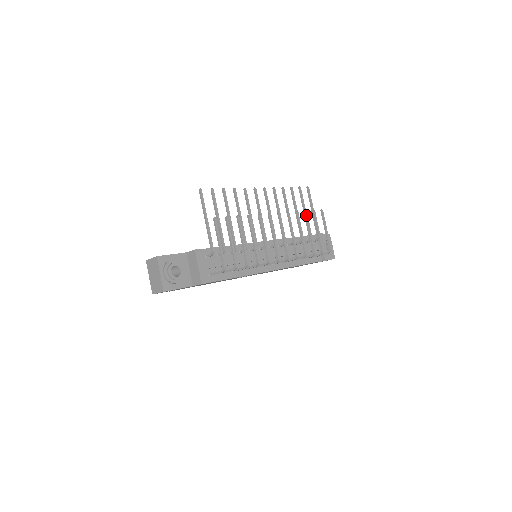
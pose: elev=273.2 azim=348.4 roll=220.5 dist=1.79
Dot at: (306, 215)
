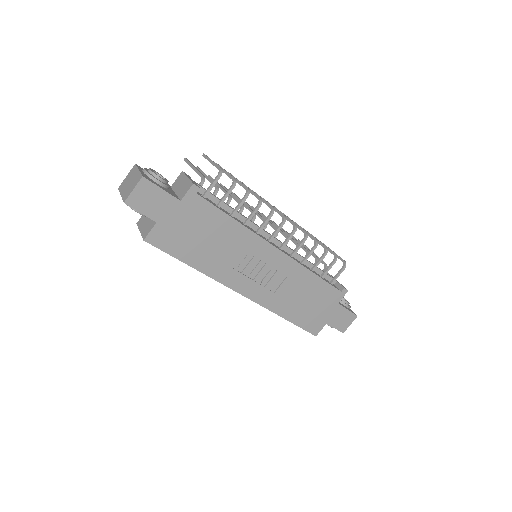
Dot at: (304, 229)
